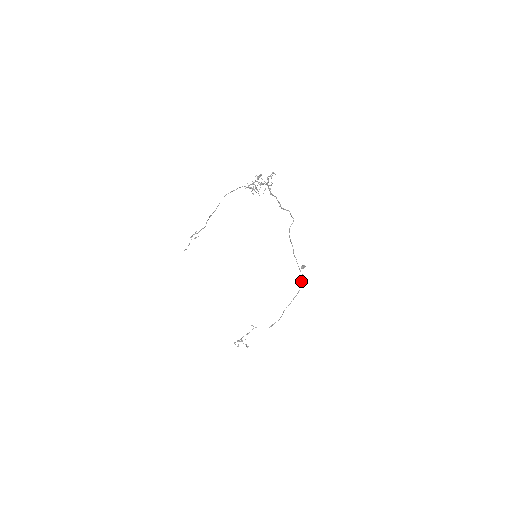
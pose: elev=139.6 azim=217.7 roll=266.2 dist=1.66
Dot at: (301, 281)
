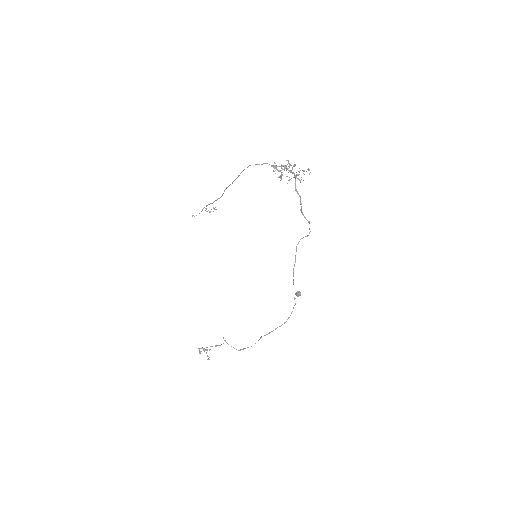
Dot at: occluded
